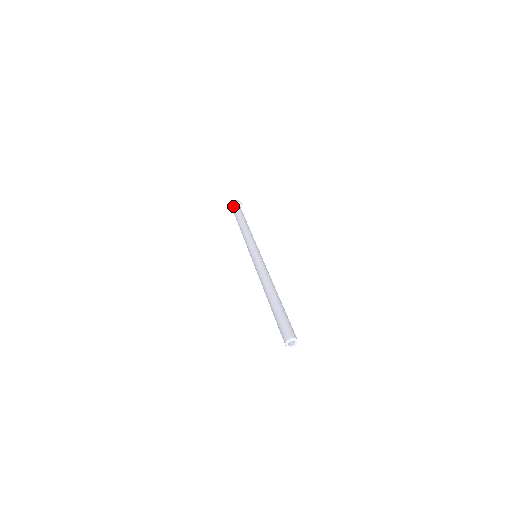
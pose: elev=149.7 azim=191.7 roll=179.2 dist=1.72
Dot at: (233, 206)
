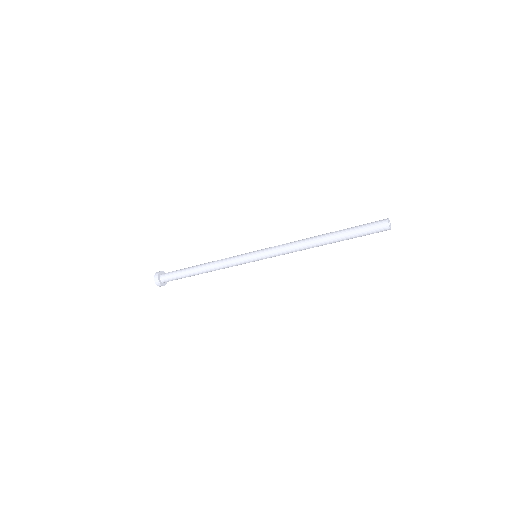
Dot at: (160, 276)
